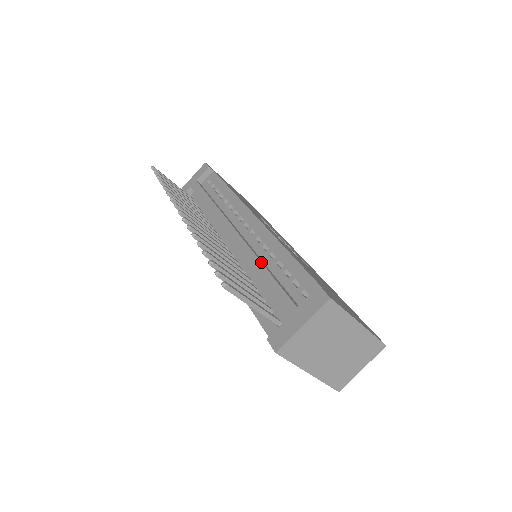
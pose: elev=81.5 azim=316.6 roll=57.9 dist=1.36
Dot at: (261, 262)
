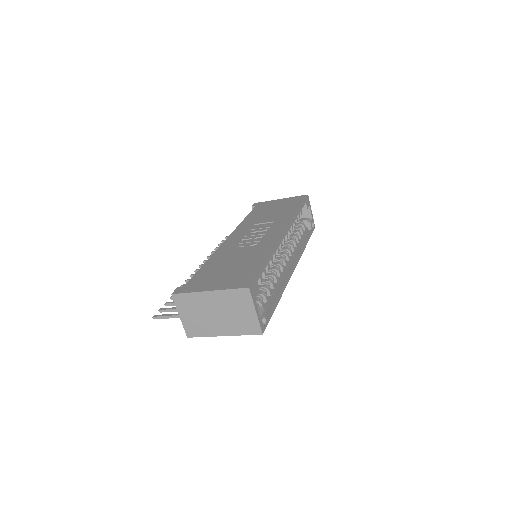
Dot at: occluded
